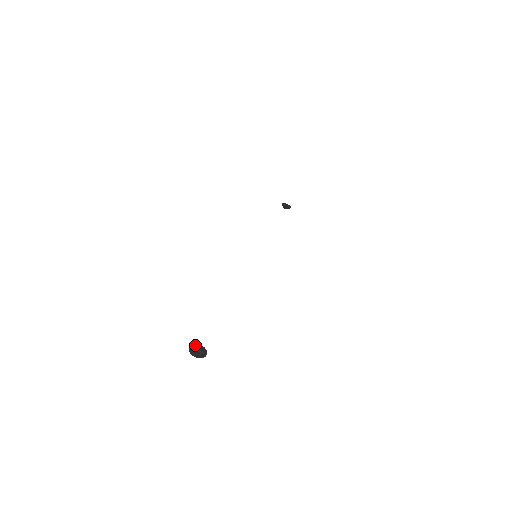
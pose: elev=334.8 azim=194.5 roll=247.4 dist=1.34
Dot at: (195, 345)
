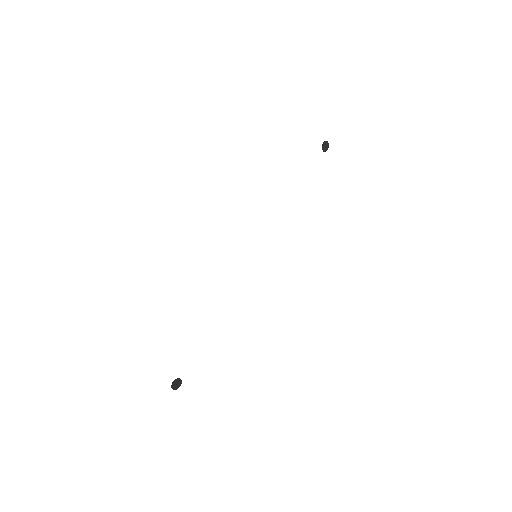
Dot at: (176, 380)
